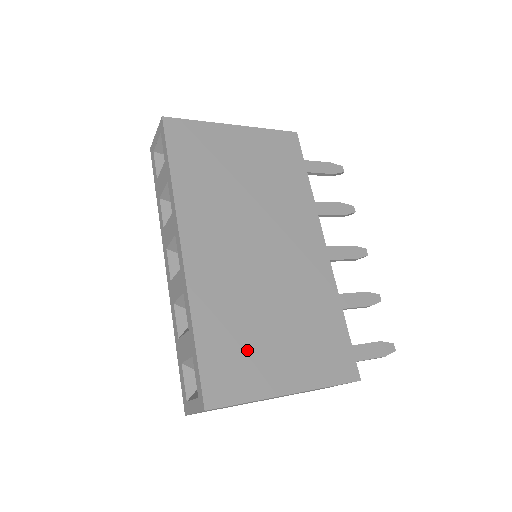
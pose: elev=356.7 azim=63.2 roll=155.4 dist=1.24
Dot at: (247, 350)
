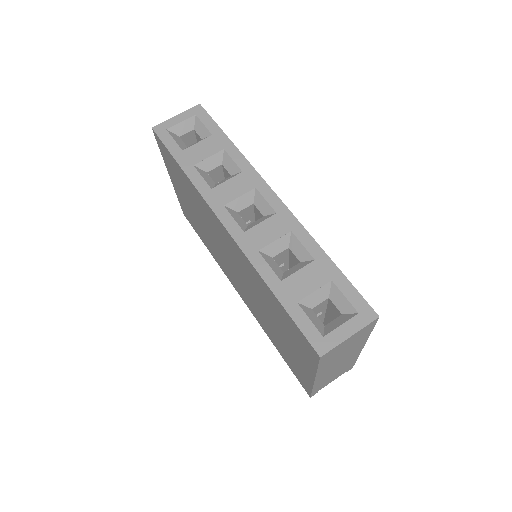
Dot at: occluded
